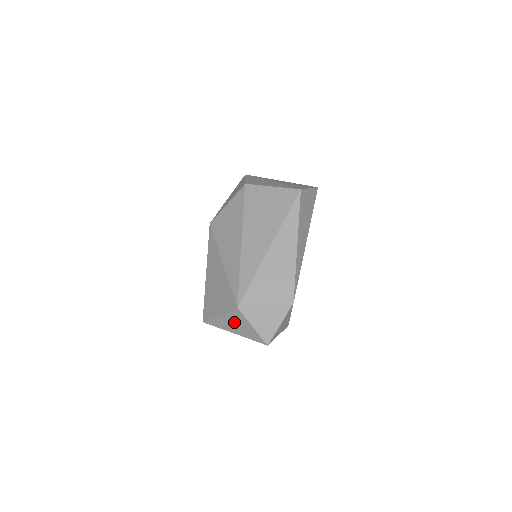
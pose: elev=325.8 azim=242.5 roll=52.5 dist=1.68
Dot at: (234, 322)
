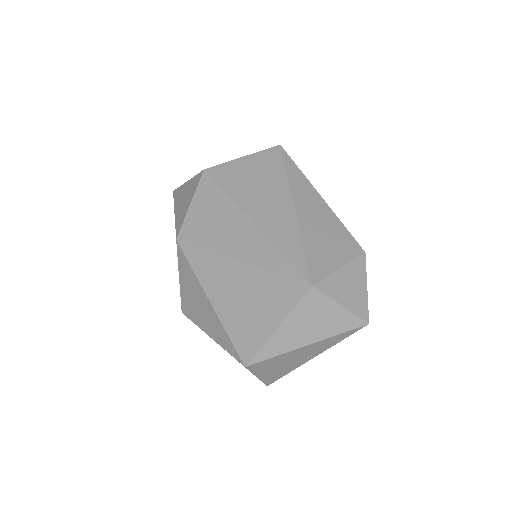
Dot at: (307, 321)
